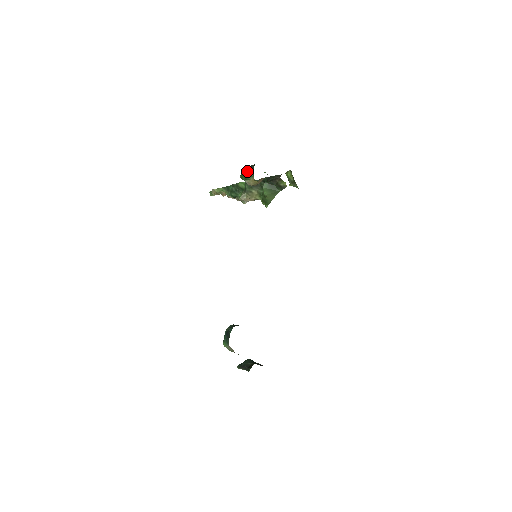
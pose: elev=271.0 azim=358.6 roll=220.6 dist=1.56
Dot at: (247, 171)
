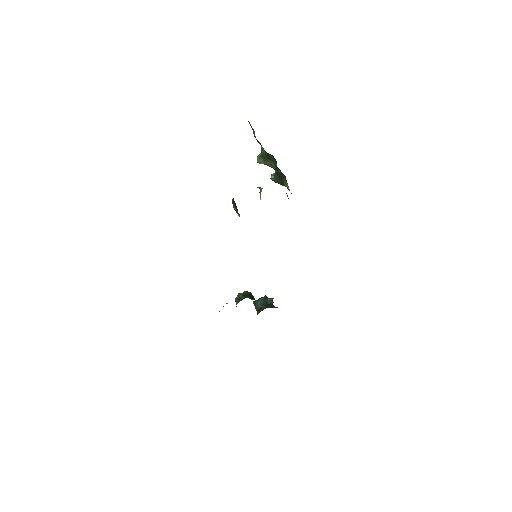
Dot at: (234, 209)
